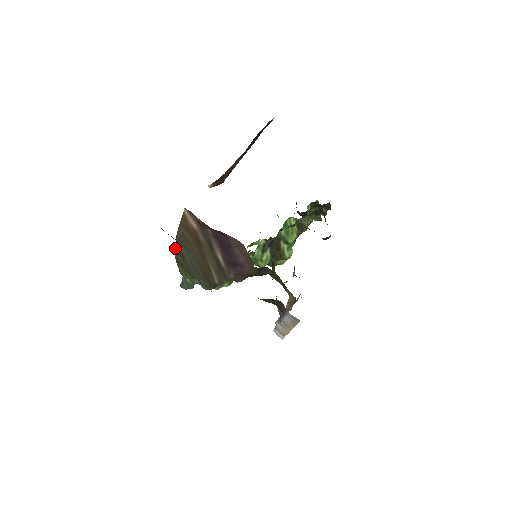
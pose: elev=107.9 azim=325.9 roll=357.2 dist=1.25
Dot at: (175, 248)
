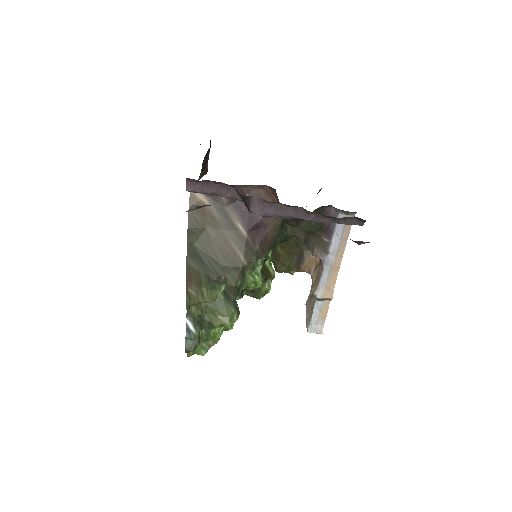
Dot at: occluded
